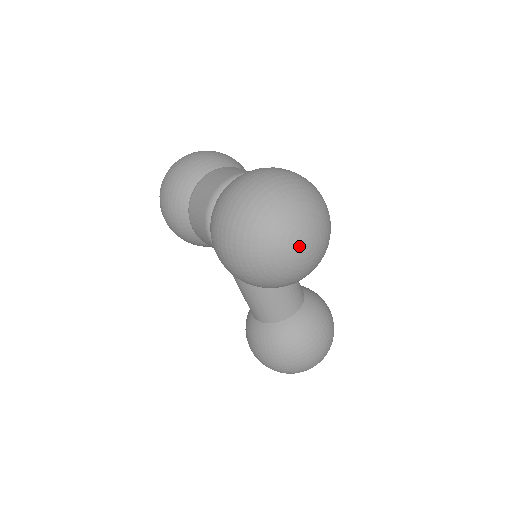
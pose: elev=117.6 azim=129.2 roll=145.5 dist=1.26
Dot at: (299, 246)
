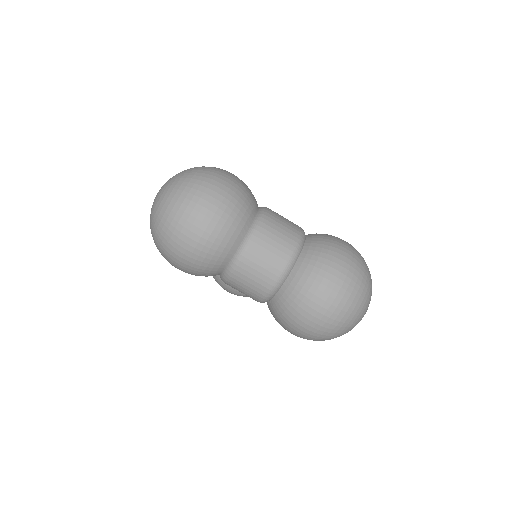
Dot at: occluded
